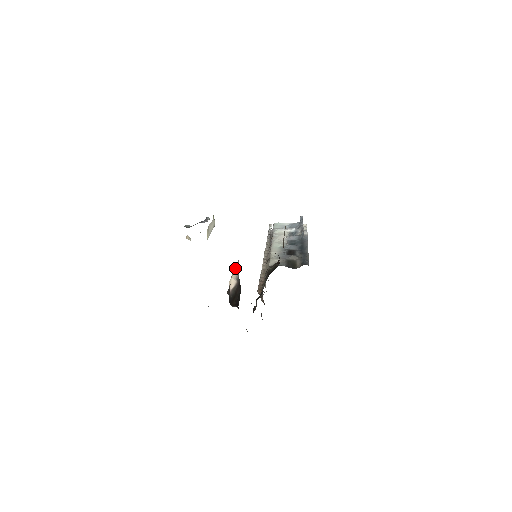
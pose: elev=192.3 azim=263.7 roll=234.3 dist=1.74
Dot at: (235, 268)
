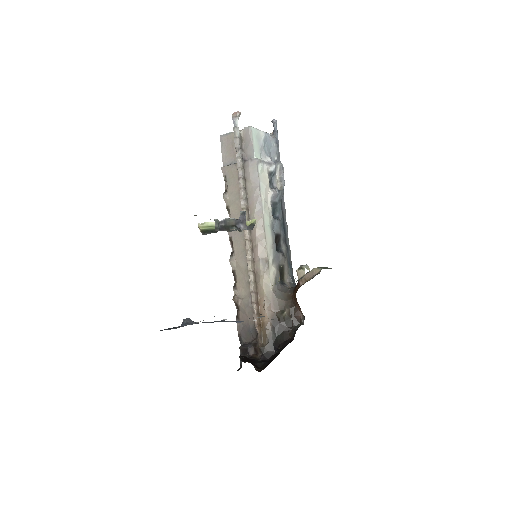
Dot at: occluded
